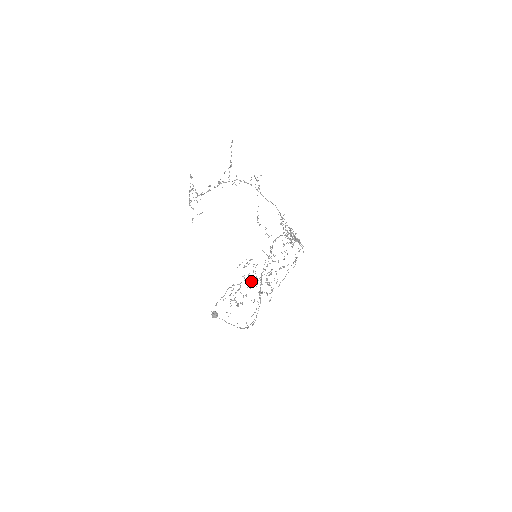
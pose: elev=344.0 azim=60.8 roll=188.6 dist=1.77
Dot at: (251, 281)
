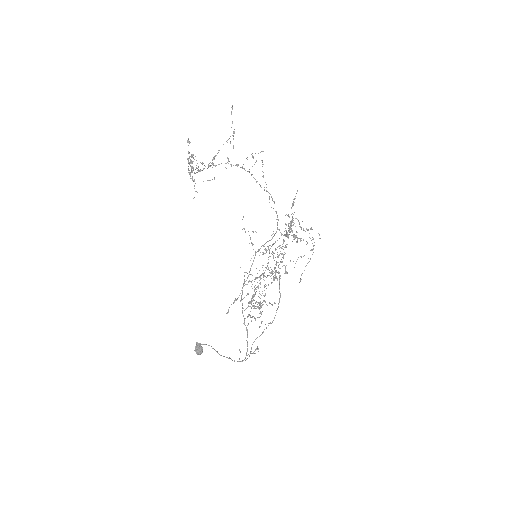
Dot at: occluded
